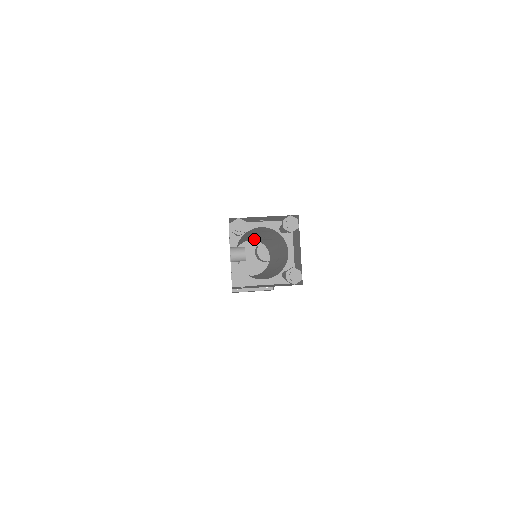
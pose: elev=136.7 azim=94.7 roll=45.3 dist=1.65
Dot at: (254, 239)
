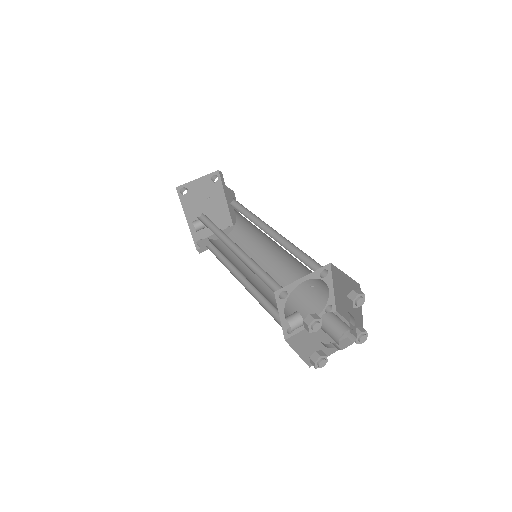
Dot at: occluded
